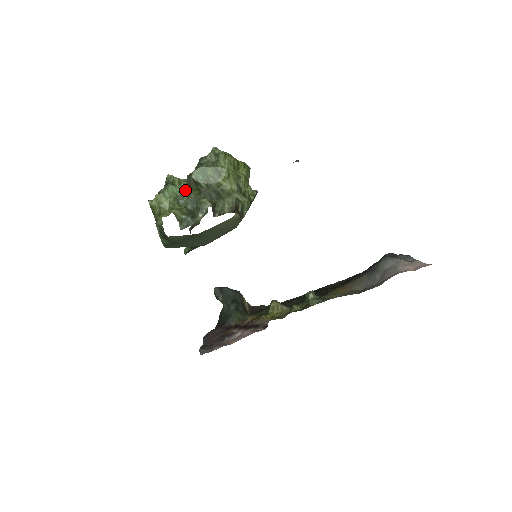
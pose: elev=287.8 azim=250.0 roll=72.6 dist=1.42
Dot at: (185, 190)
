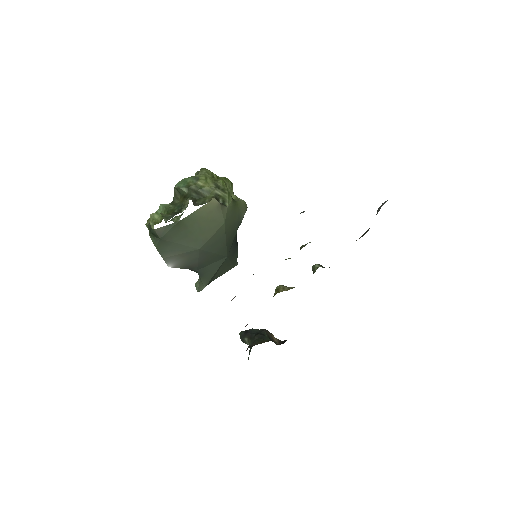
Dot at: (173, 203)
